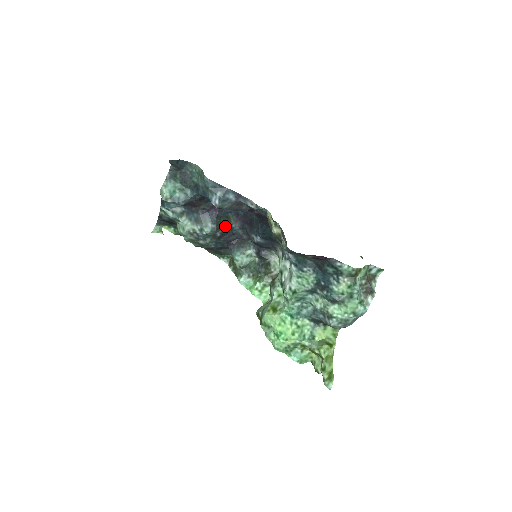
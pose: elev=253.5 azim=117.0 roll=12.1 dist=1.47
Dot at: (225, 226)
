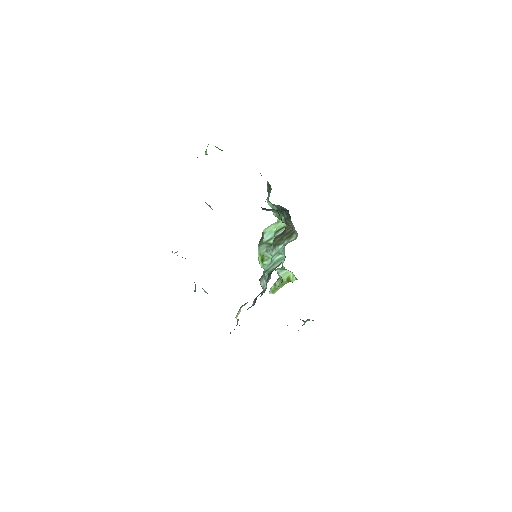
Dot at: occluded
